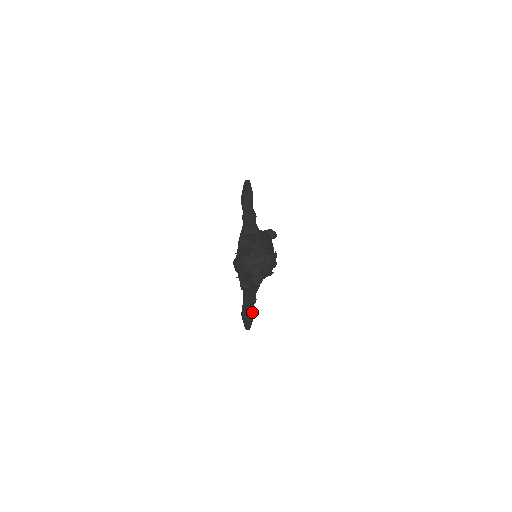
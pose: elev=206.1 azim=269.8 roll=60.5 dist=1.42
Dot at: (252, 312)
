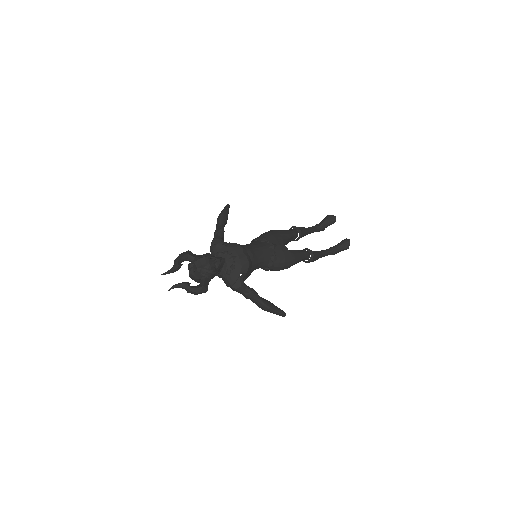
Dot at: (262, 302)
